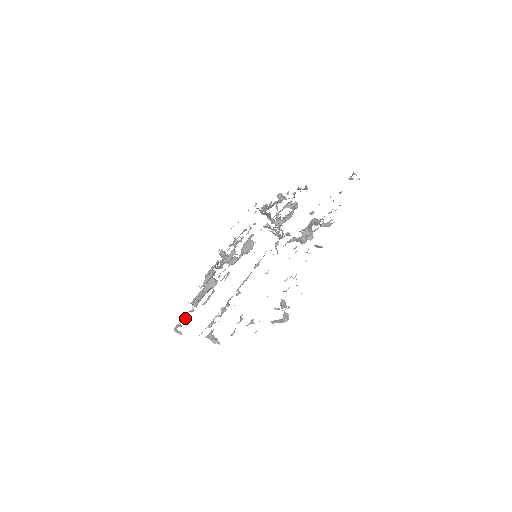
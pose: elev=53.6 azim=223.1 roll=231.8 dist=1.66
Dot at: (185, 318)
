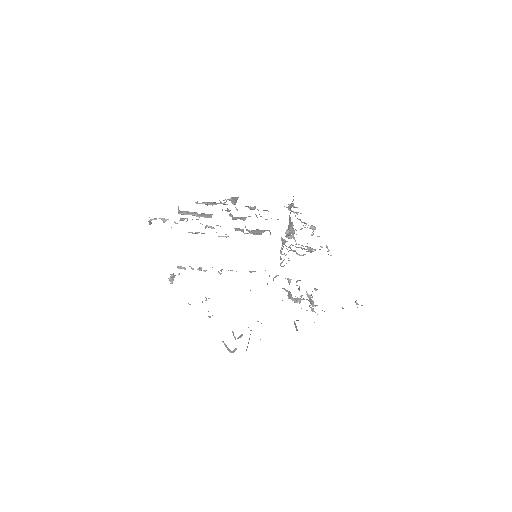
Dot at: occluded
